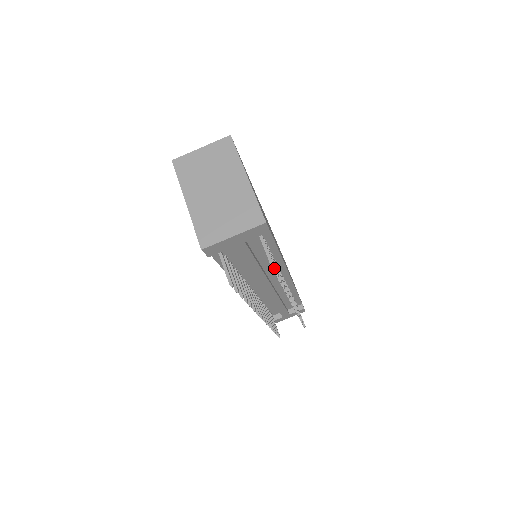
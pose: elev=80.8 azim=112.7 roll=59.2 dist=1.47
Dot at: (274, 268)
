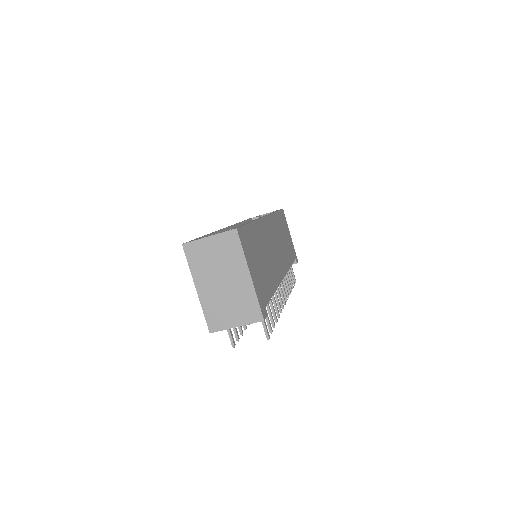
Dot at: occluded
